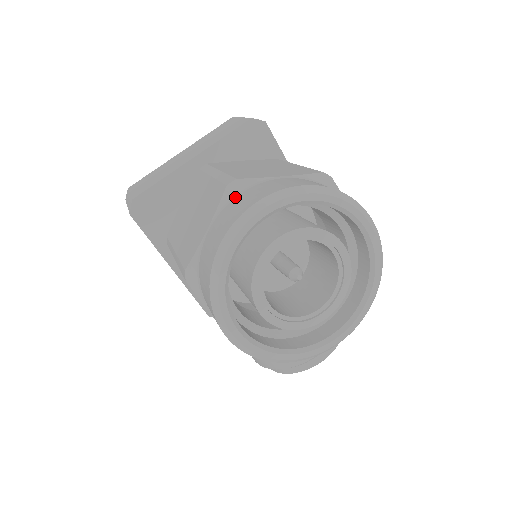
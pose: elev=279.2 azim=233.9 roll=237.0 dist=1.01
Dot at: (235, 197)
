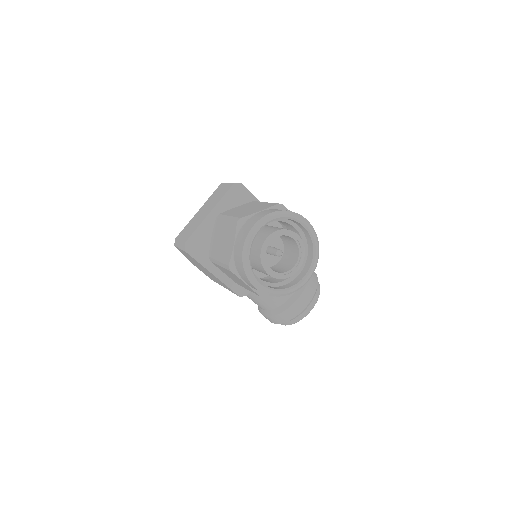
Dot at: (242, 226)
